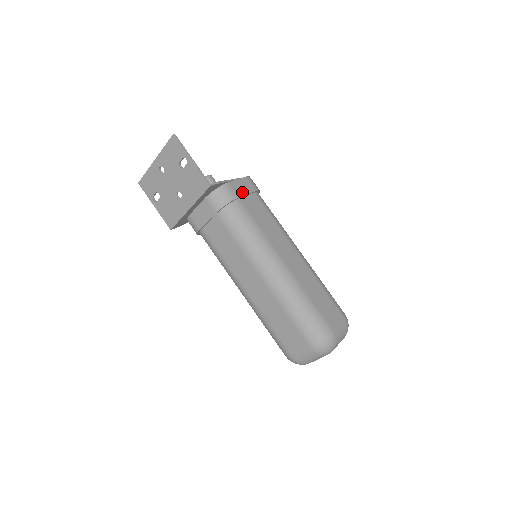
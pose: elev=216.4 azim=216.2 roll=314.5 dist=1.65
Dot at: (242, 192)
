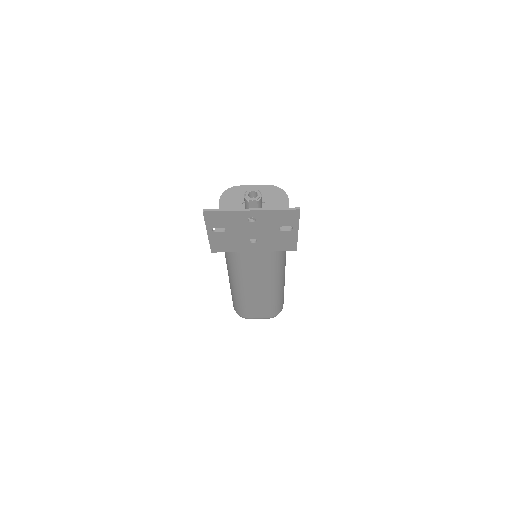
Dot at: occluded
